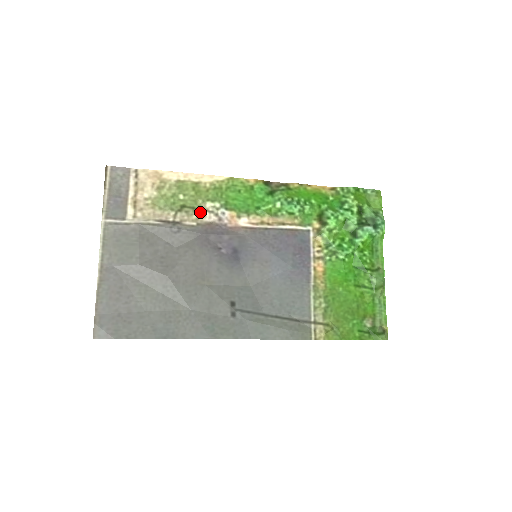
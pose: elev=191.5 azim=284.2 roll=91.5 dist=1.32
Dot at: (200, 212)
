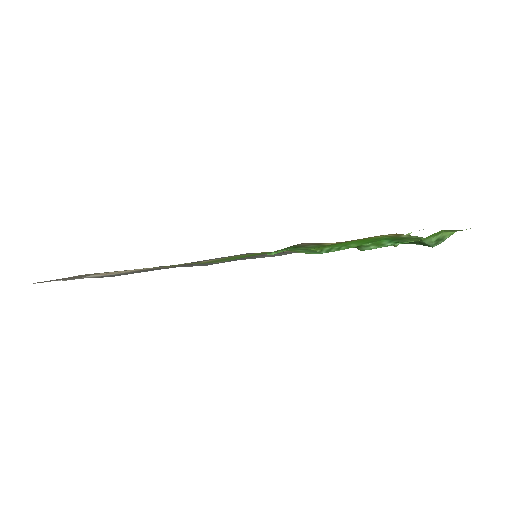
Dot at: occluded
